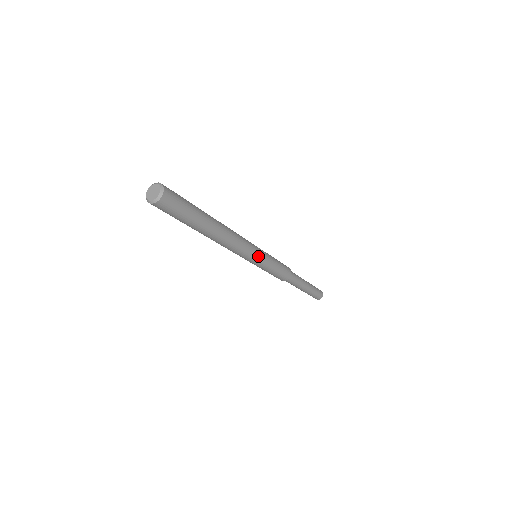
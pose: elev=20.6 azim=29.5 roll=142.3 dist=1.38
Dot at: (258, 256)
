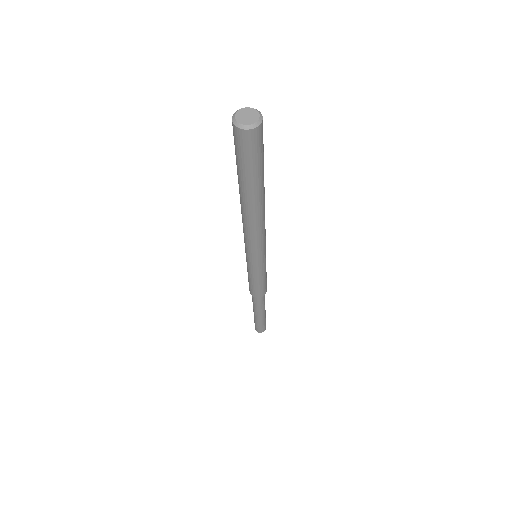
Dot at: (264, 255)
